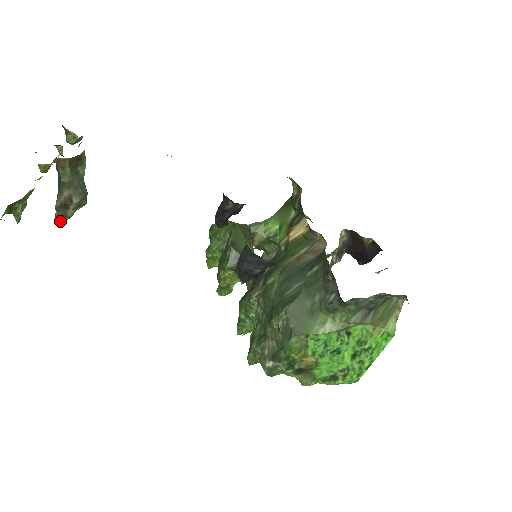
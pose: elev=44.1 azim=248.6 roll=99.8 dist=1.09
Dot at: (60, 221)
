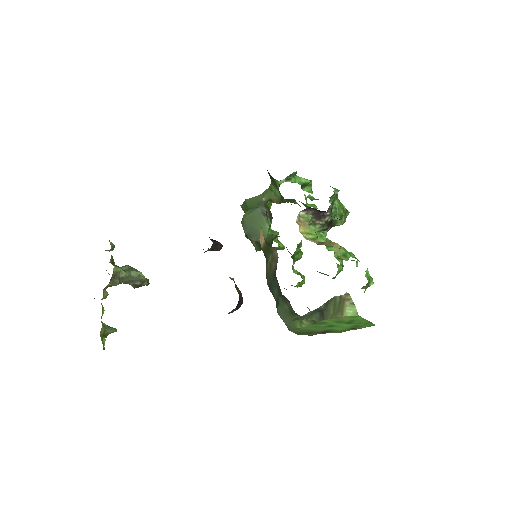
Dot at: (147, 285)
